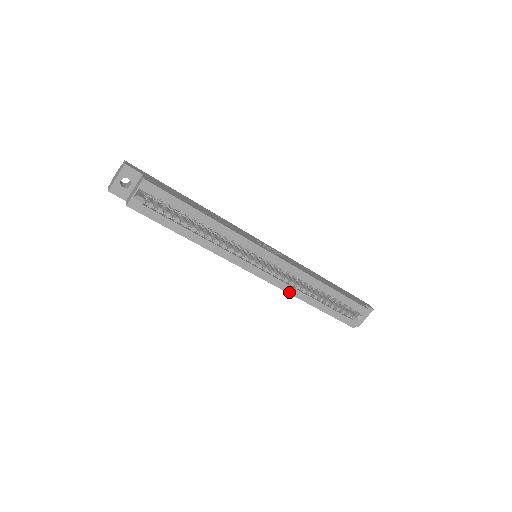
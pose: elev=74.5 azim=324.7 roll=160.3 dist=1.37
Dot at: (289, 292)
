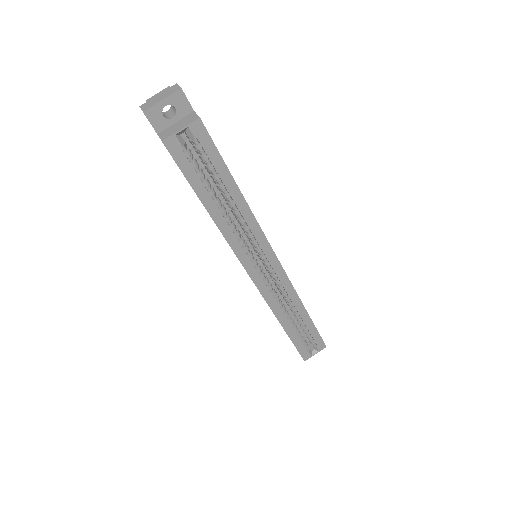
Dot at: (271, 307)
